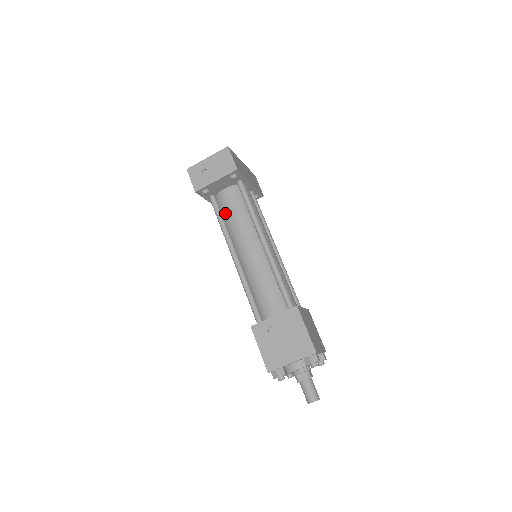
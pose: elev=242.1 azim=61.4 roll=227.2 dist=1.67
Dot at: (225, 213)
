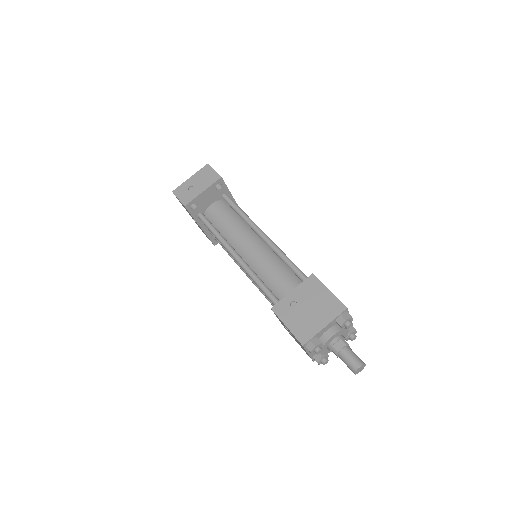
Dot at: (216, 224)
